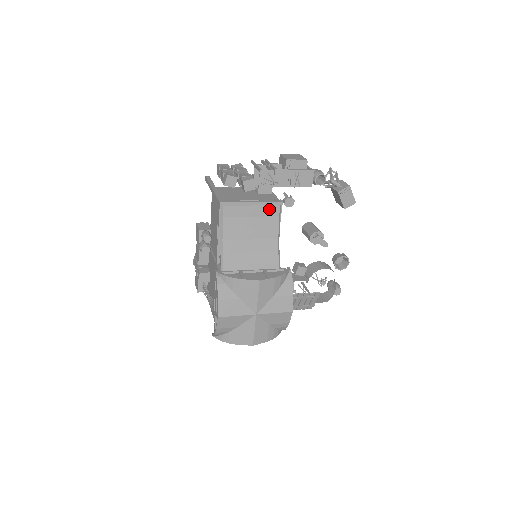
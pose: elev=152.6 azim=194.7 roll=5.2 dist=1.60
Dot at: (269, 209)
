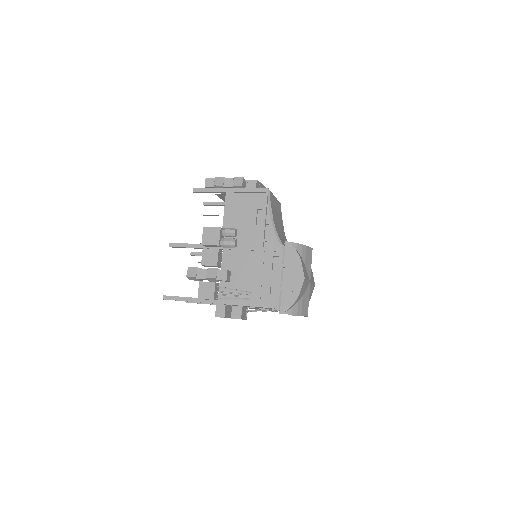
Dot at: (279, 205)
